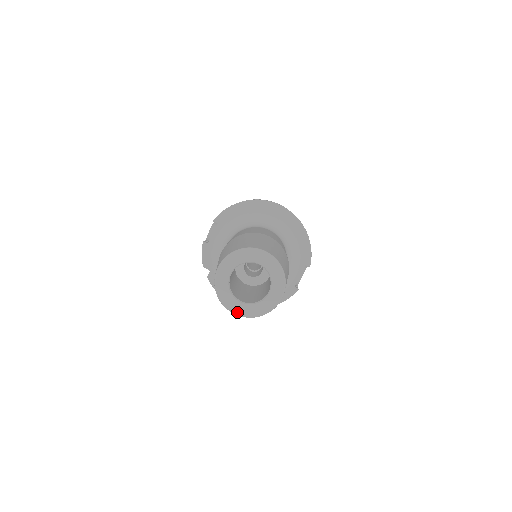
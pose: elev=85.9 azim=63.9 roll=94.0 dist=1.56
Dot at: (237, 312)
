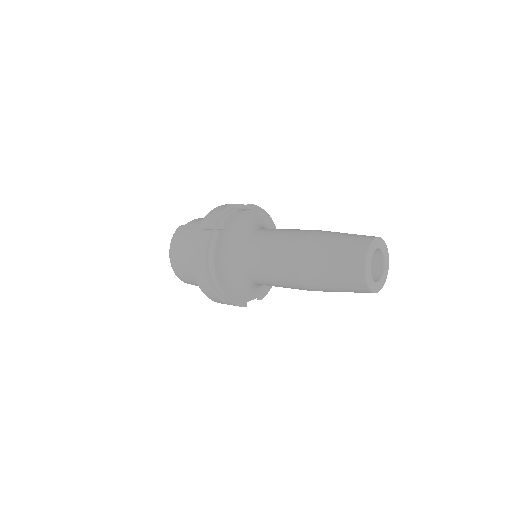
Dot at: (367, 272)
